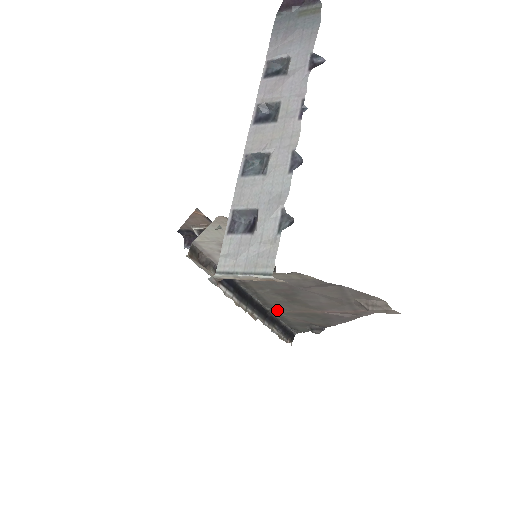
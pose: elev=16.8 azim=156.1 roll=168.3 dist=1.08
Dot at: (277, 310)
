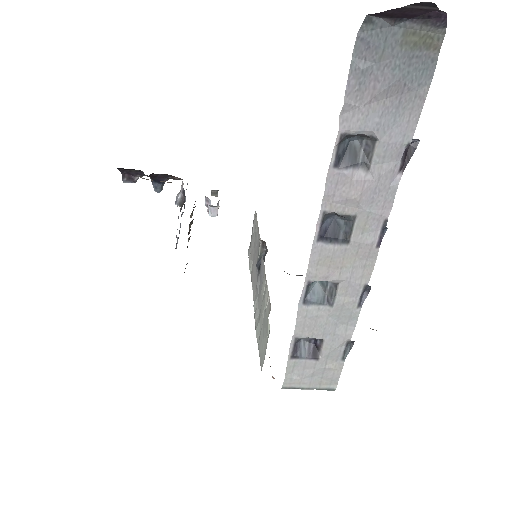
Dot at: occluded
